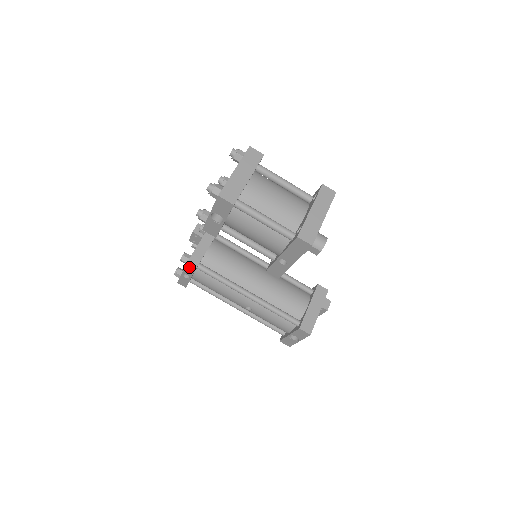
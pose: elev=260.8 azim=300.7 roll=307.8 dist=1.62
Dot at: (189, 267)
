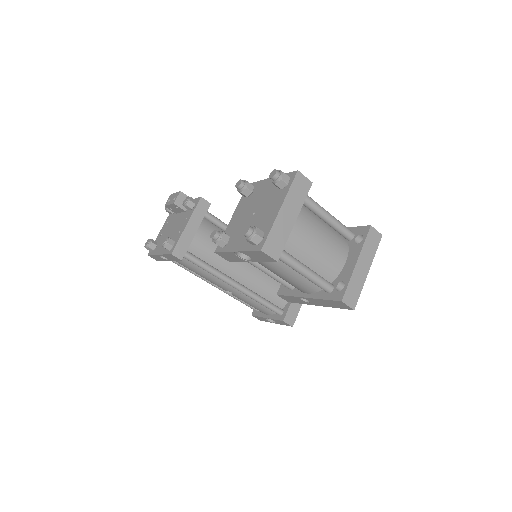
Dot at: (173, 256)
